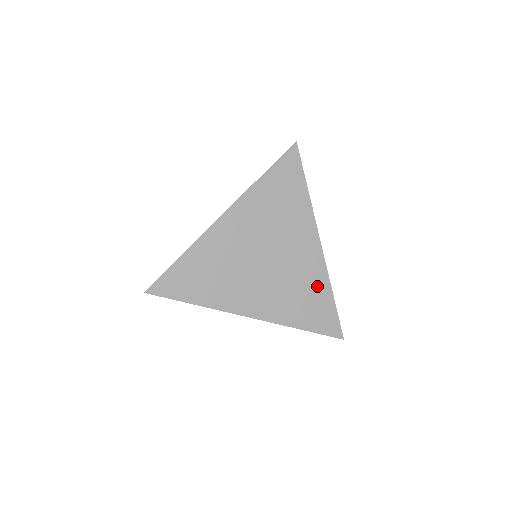
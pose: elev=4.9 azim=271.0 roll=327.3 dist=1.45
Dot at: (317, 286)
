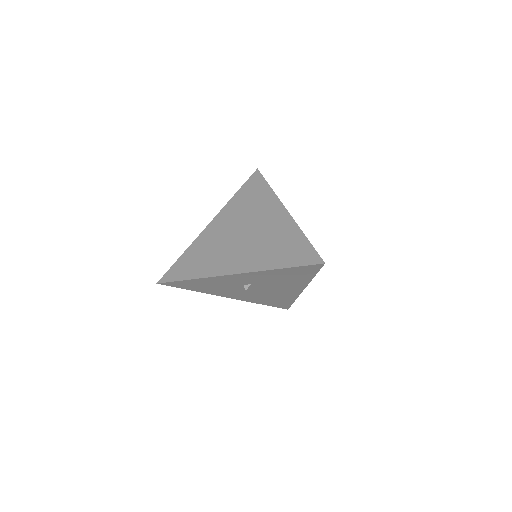
Dot at: (289, 235)
